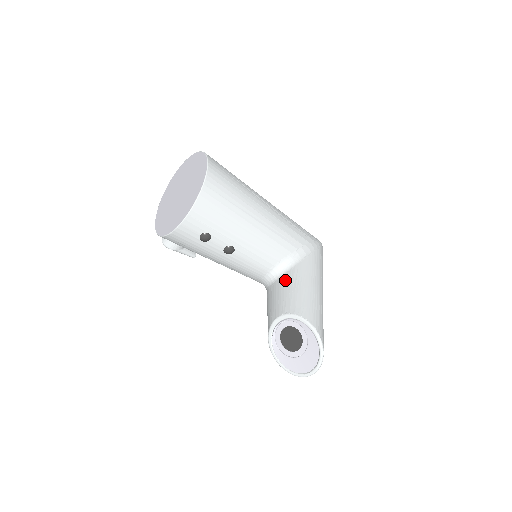
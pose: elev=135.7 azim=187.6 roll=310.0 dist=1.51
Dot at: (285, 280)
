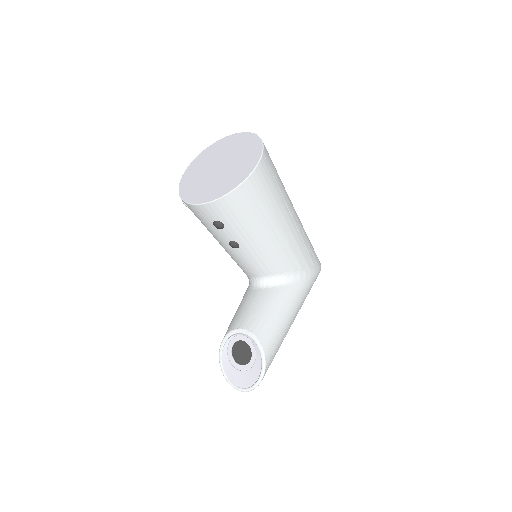
Dot at: (268, 295)
